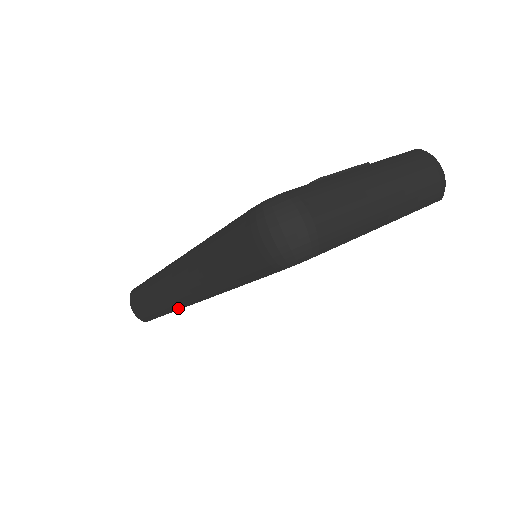
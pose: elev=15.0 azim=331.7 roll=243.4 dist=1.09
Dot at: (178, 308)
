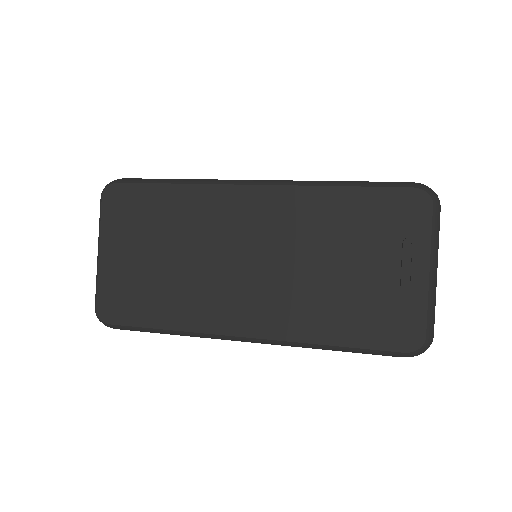
Dot at: occluded
